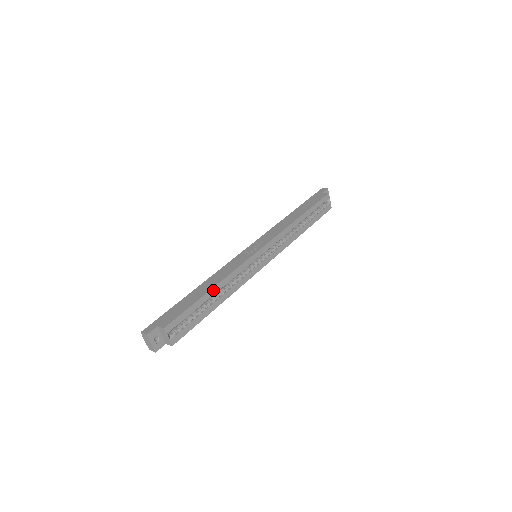
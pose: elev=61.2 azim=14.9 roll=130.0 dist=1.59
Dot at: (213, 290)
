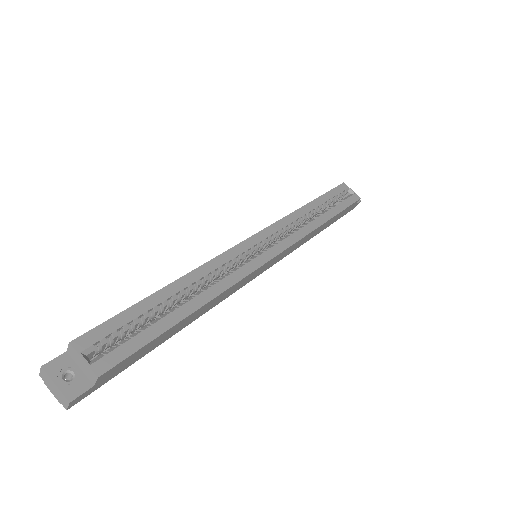
Dot at: (173, 286)
